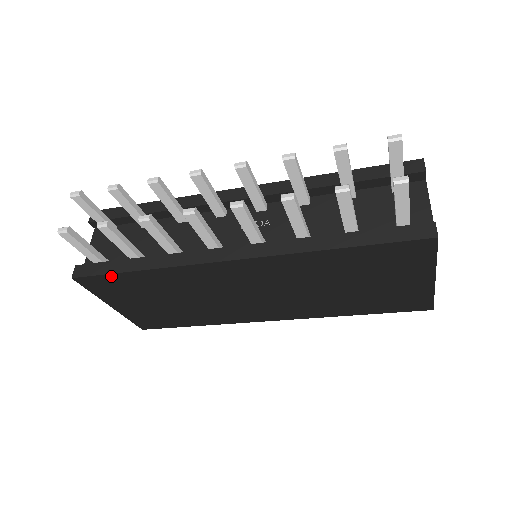
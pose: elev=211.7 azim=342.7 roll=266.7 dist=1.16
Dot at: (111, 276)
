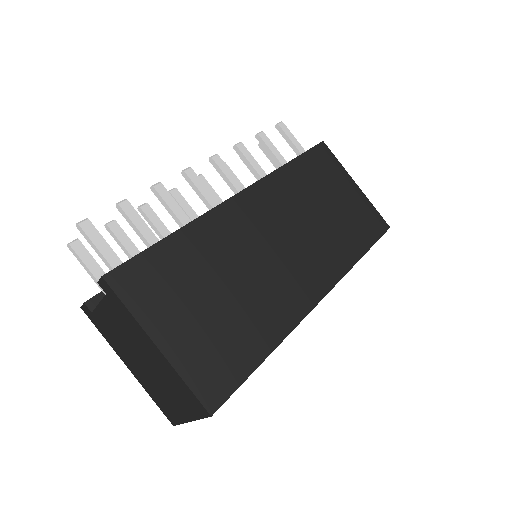
Dot at: (147, 255)
